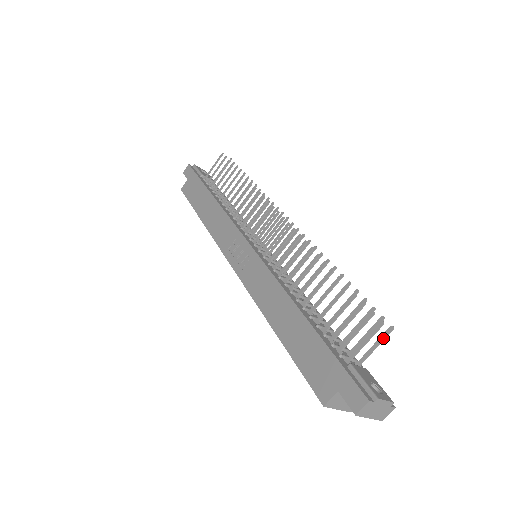
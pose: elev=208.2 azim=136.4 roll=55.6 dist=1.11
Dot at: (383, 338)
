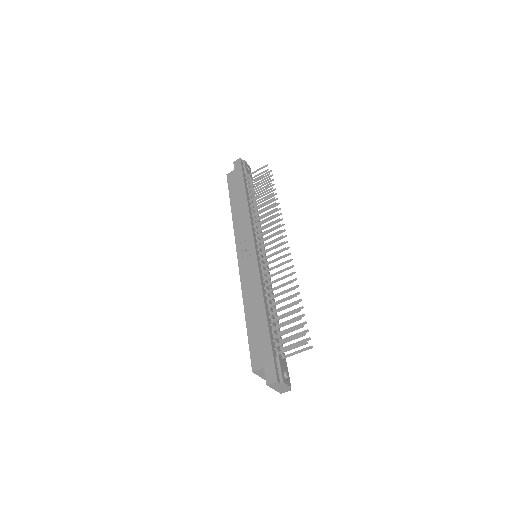
Dot at: (304, 350)
